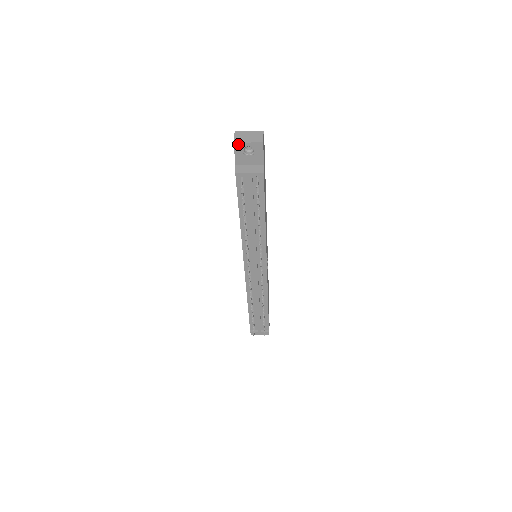
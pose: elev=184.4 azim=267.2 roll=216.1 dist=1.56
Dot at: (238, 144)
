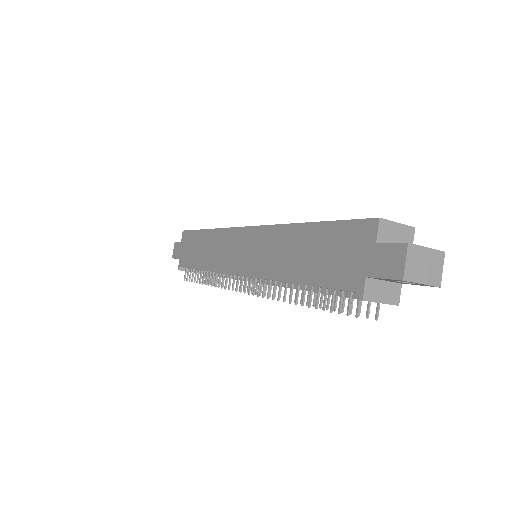
Dot at: (406, 281)
